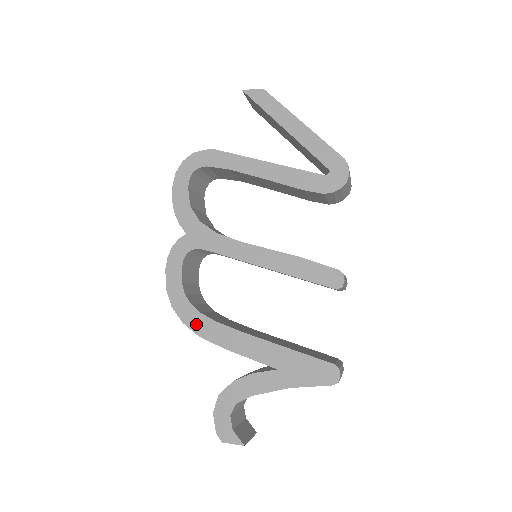
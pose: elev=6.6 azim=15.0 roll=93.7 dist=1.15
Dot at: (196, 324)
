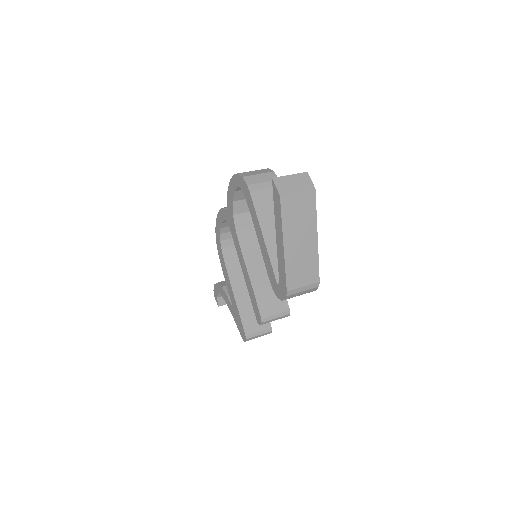
Dot at: (219, 251)
